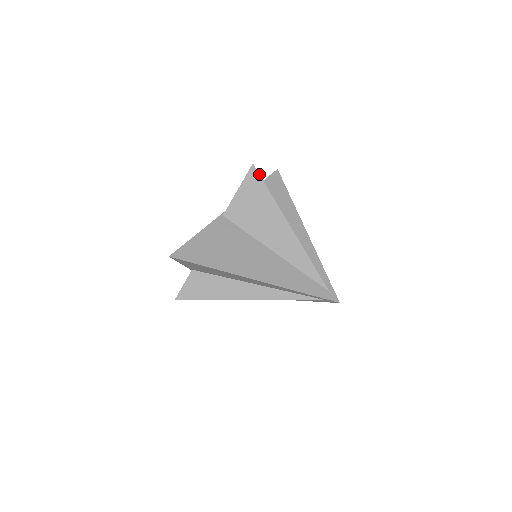
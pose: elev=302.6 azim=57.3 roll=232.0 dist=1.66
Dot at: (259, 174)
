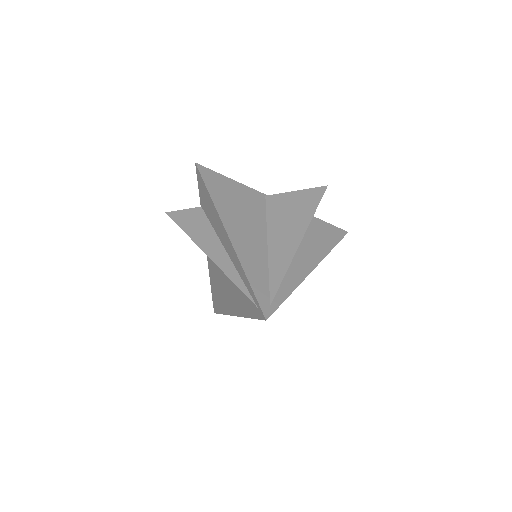
Dot at: occluded
